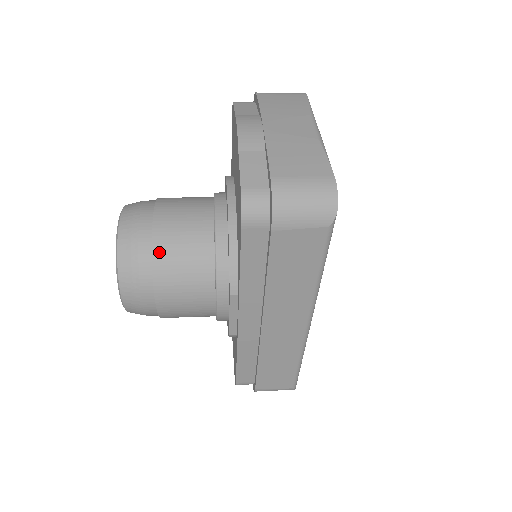
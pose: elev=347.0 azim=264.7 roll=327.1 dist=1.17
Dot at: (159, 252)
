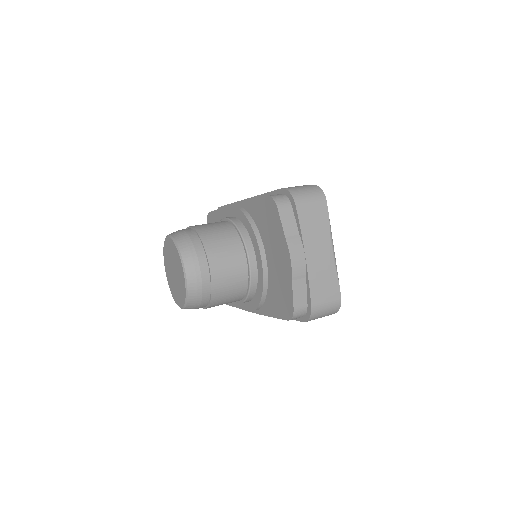
Dot at: (215, 295)
